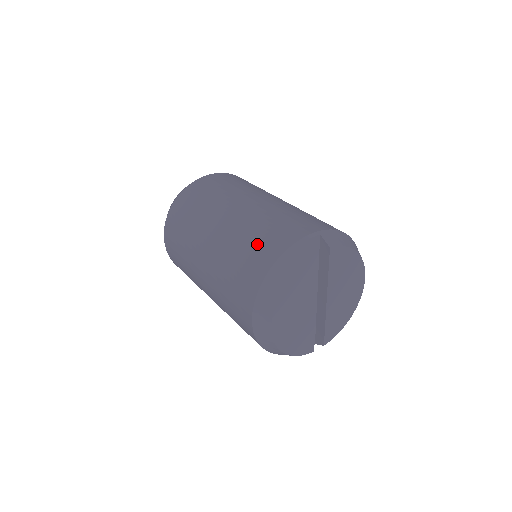
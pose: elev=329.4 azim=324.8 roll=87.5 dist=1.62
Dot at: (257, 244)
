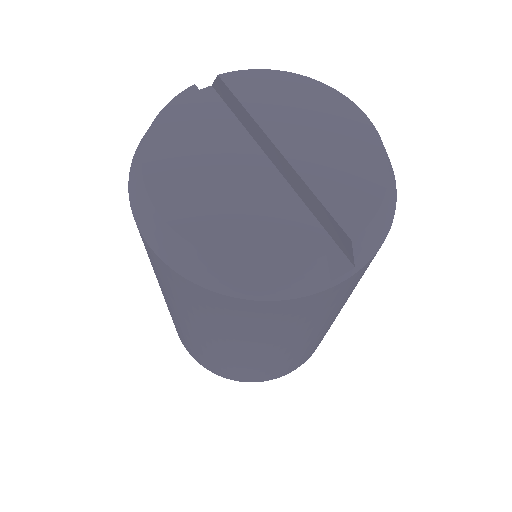
Dot at: occluded
